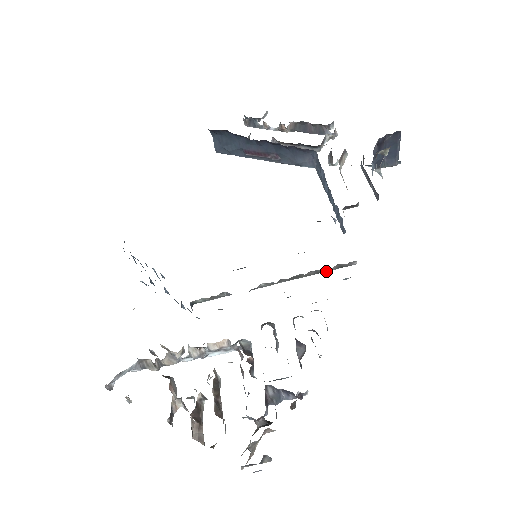
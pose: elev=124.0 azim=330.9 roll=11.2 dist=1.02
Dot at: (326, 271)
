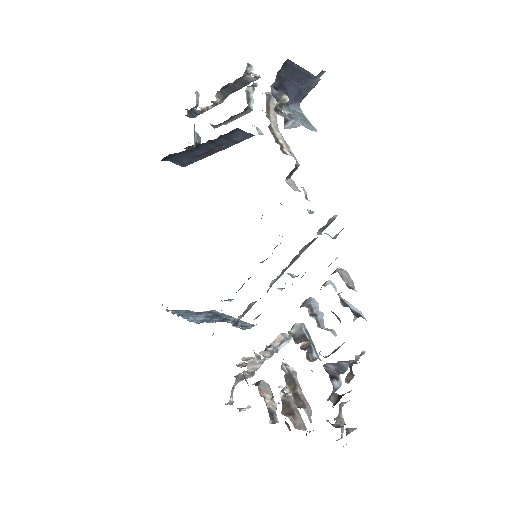
Dot at: (316, 238)
